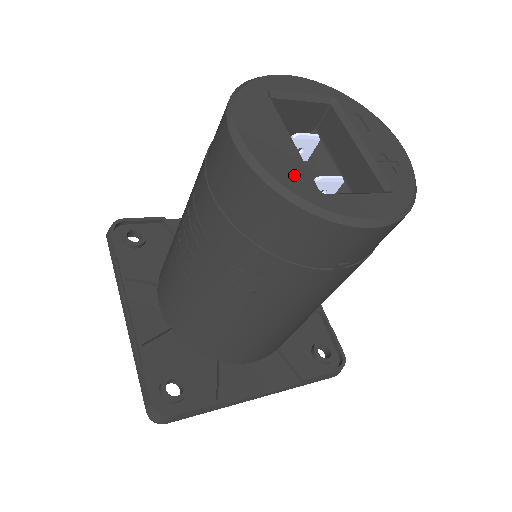
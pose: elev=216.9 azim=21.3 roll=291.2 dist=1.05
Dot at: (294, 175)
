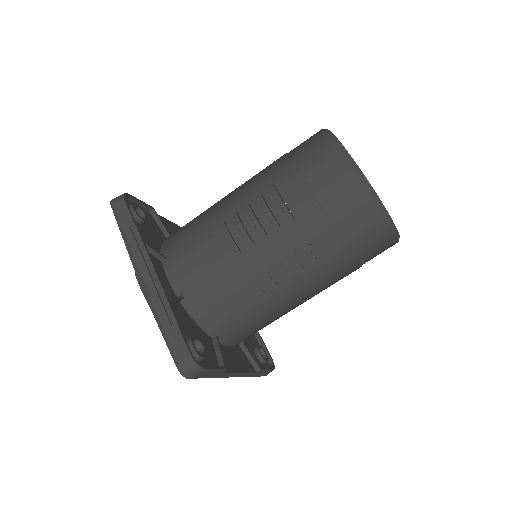
Dot at: occluded
